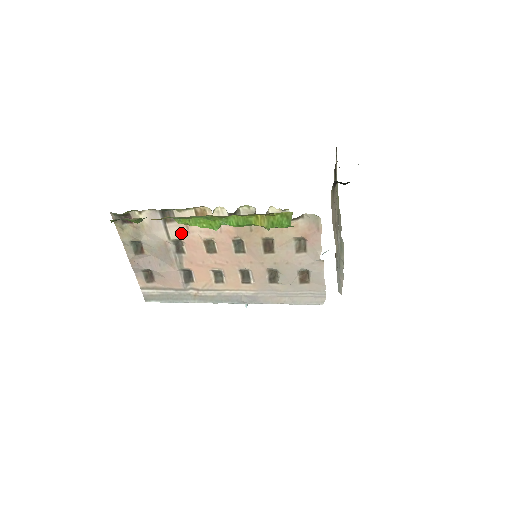
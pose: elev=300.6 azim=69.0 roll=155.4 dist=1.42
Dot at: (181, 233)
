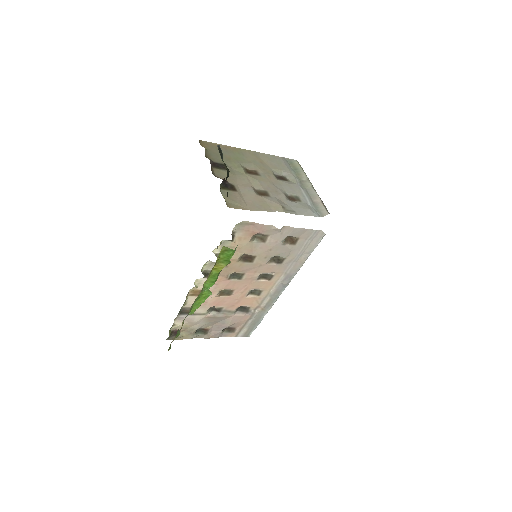
Dot at: (204, 307)
